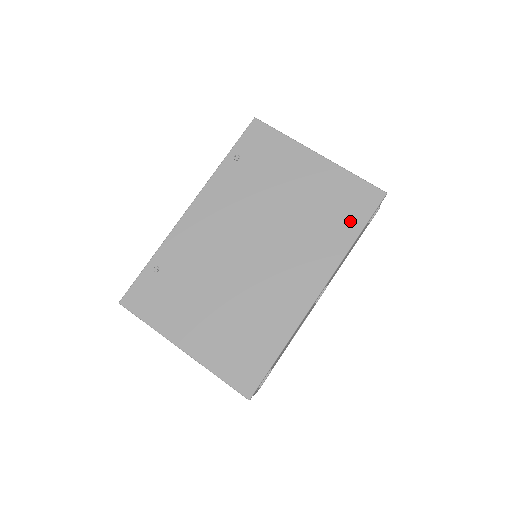
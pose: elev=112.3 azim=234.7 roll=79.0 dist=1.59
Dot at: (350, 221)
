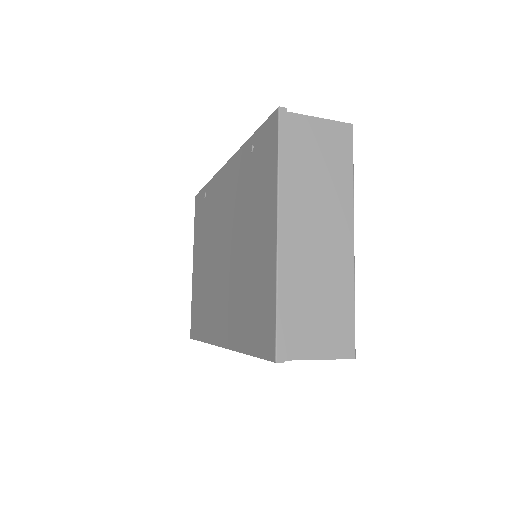
Dot at: (250, 333)
